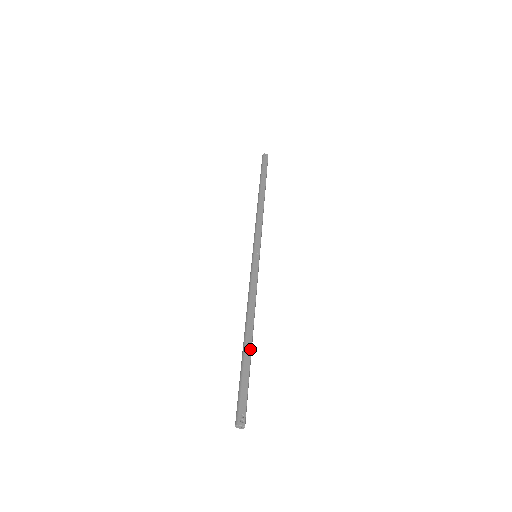
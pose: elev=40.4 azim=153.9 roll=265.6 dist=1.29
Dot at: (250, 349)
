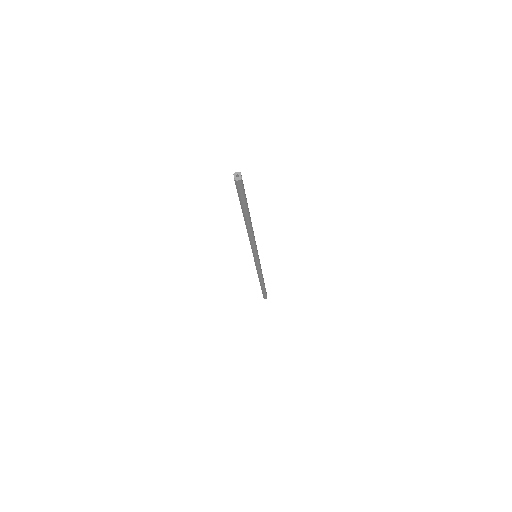
Dot at: occluded
